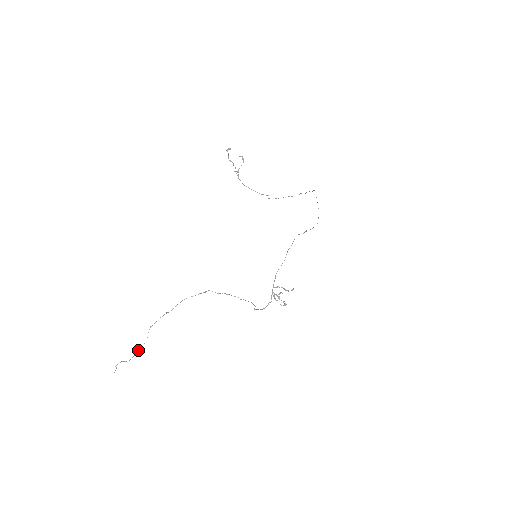
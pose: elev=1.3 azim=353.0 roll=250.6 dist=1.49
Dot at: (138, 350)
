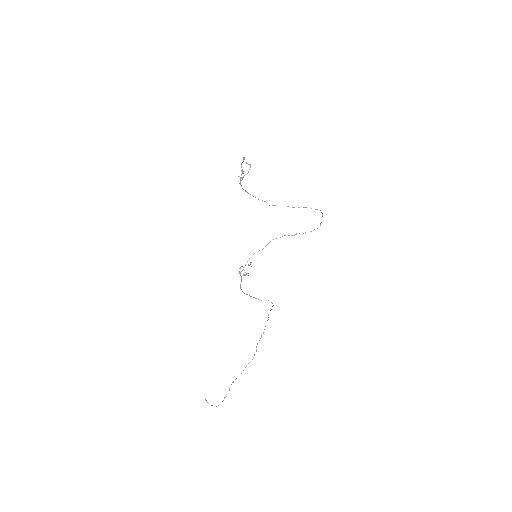
Dot at: occluded
